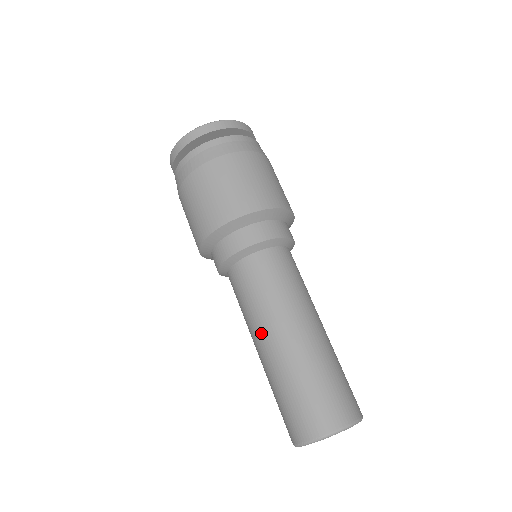
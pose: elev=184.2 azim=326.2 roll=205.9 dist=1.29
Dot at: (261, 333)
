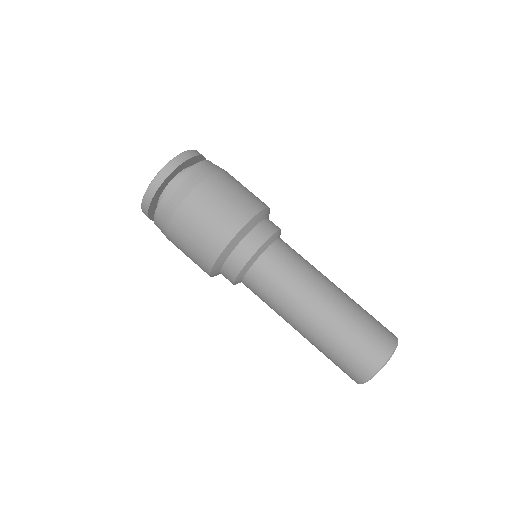
Dot at: (317, 292)
